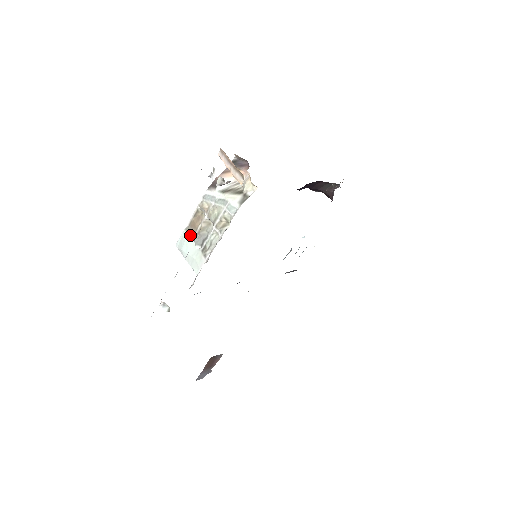
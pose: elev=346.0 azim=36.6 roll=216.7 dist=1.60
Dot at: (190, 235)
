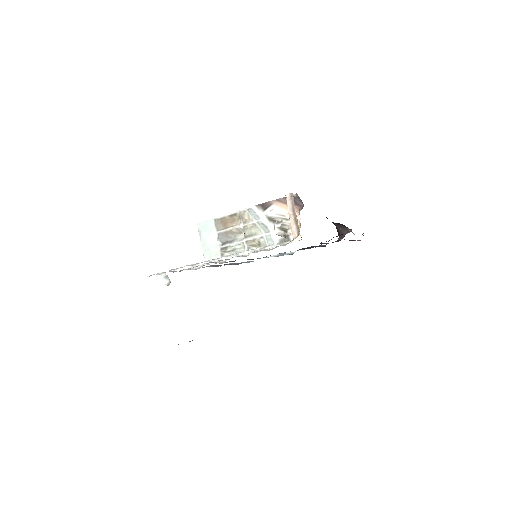
Dot at: (217, 228)
